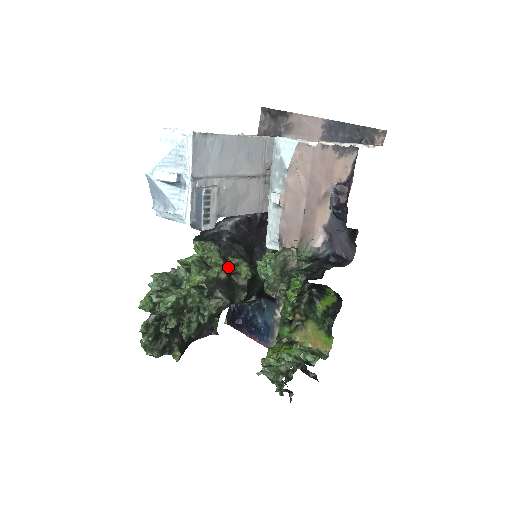
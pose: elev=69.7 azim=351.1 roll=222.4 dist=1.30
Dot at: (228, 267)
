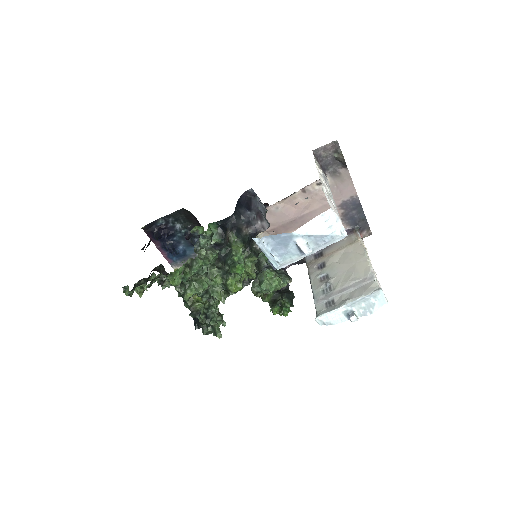
Dot at: occluded
